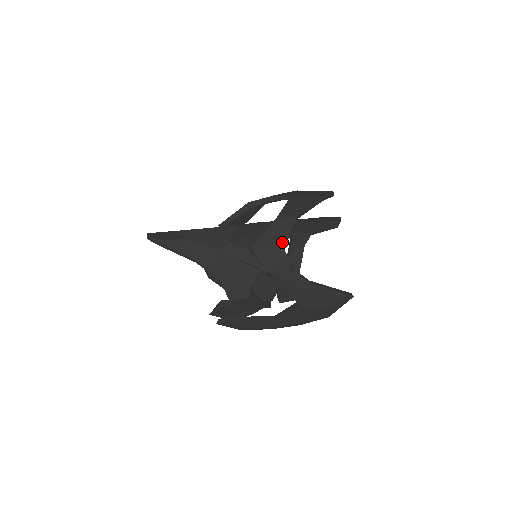
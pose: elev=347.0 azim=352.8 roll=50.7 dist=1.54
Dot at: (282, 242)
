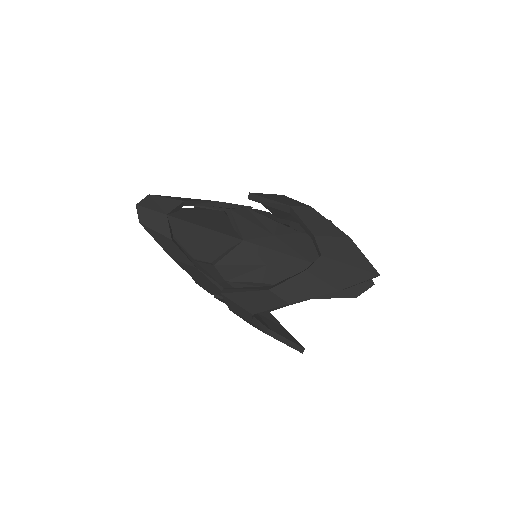
Dot at: (255, 309)
